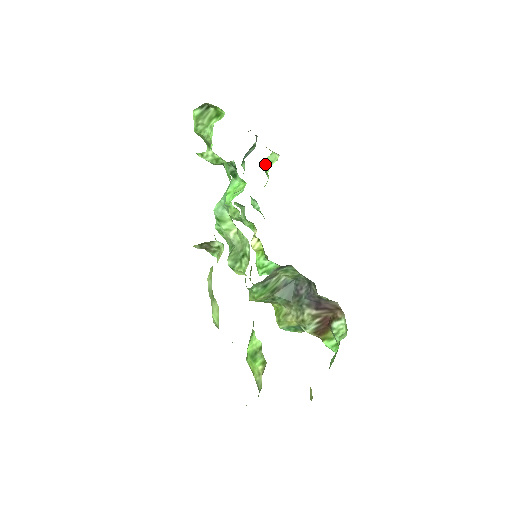
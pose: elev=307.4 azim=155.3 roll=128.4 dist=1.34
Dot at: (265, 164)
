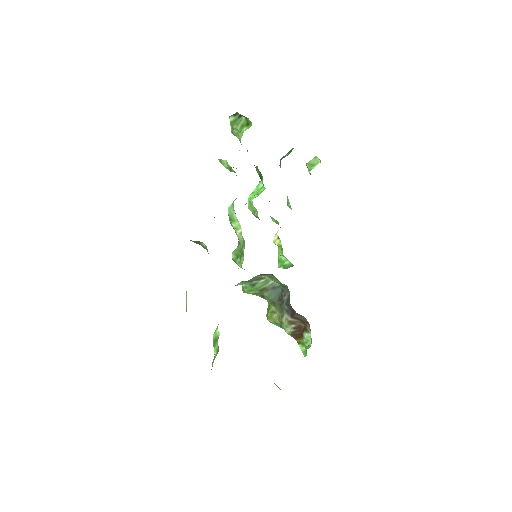
Dot at: (308, 166)
